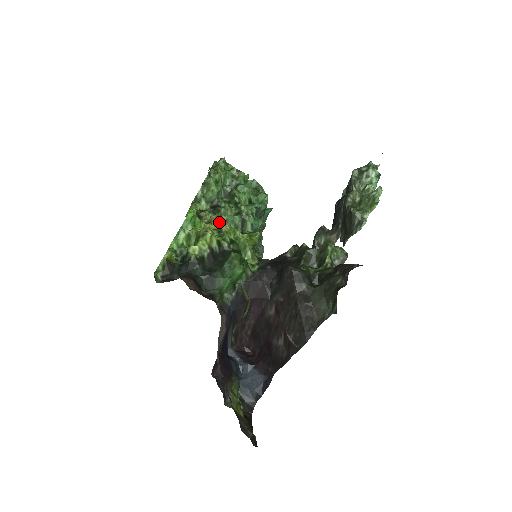
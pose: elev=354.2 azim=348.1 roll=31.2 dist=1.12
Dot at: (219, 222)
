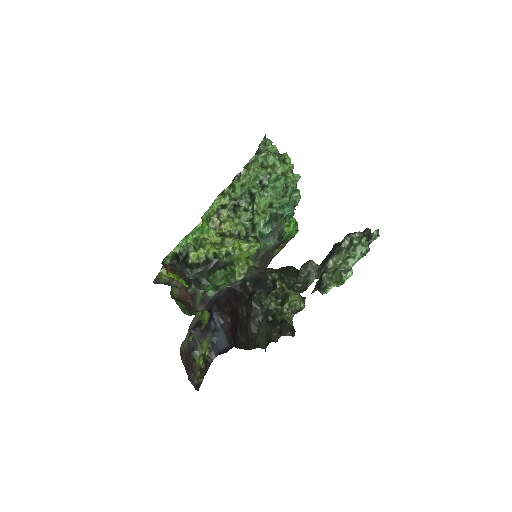
Dot at: (232, 223)
